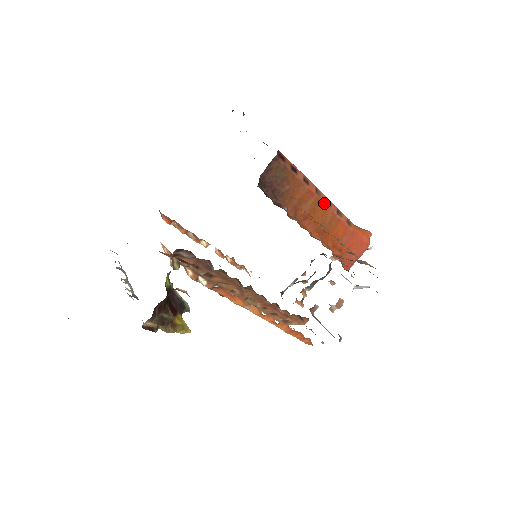
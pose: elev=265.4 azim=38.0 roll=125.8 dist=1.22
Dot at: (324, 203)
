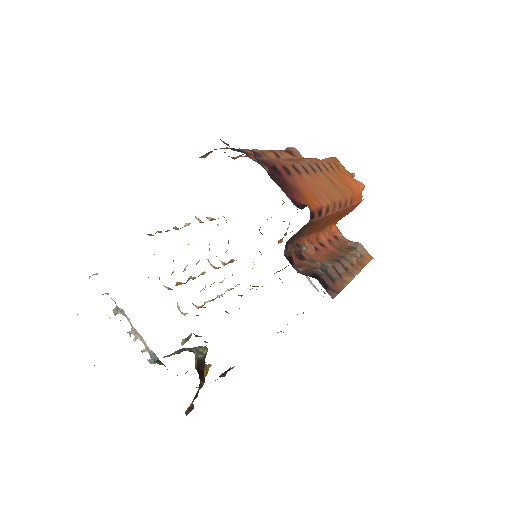
Dot at: (337, 212)
